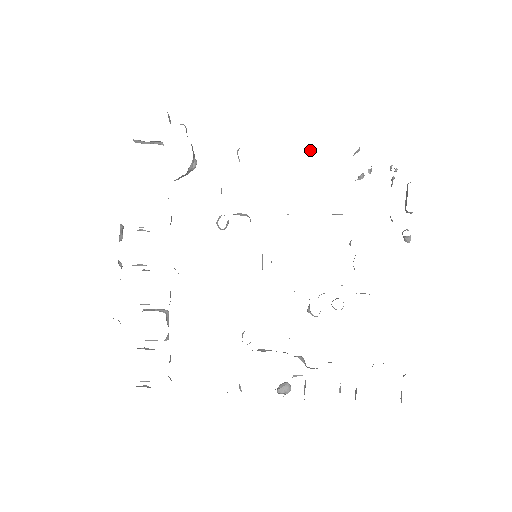
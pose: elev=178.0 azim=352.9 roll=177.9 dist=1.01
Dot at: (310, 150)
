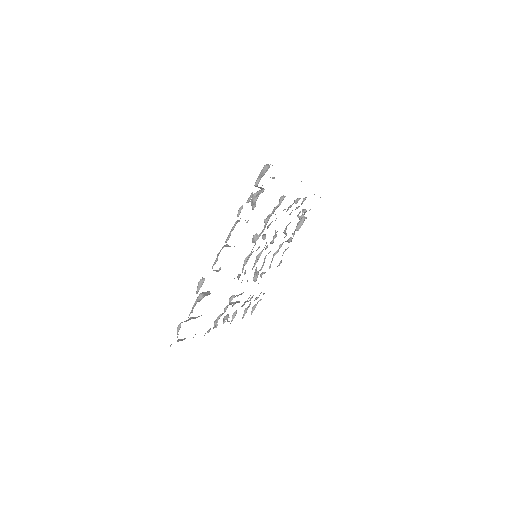
Dot at: (297, 201)
